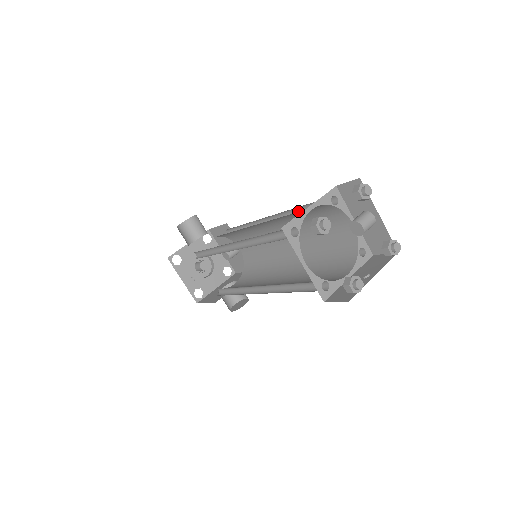
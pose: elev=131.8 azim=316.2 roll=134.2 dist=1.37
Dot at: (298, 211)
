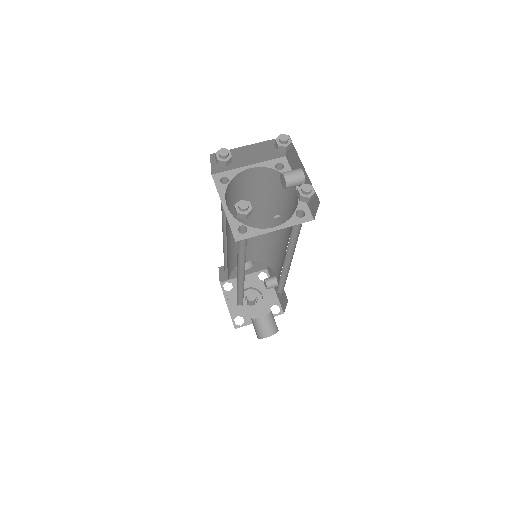
Dot at: occluded
